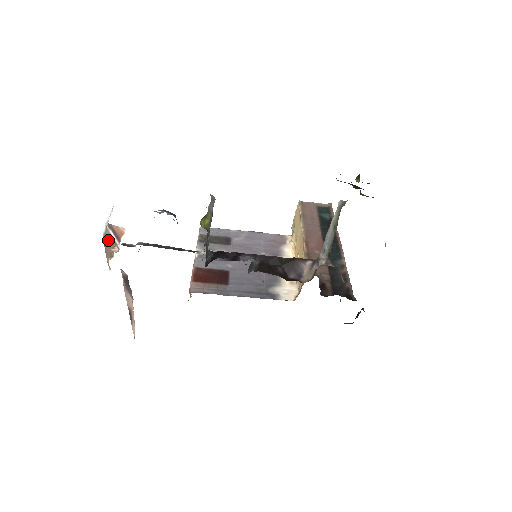
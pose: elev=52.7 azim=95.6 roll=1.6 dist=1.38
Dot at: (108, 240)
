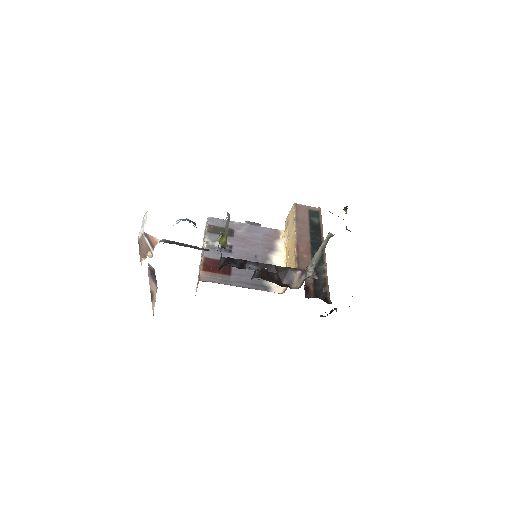
Dot at: (143, 244)
